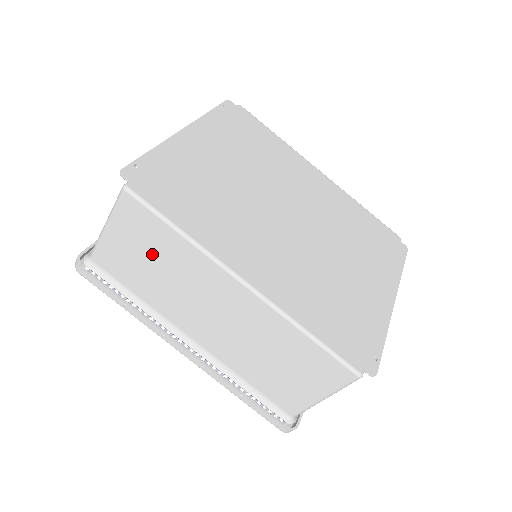
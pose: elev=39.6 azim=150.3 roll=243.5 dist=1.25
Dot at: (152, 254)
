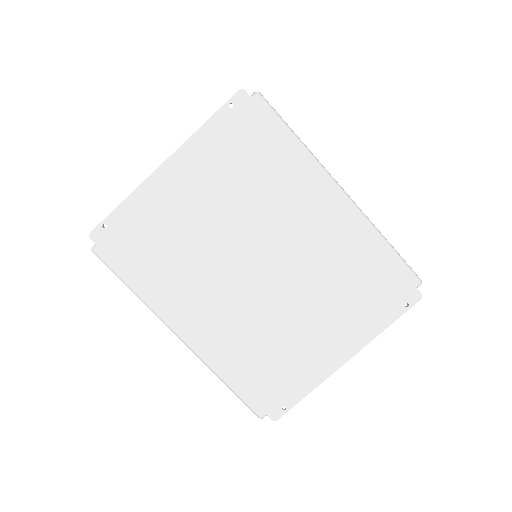
Dot at: occluded
